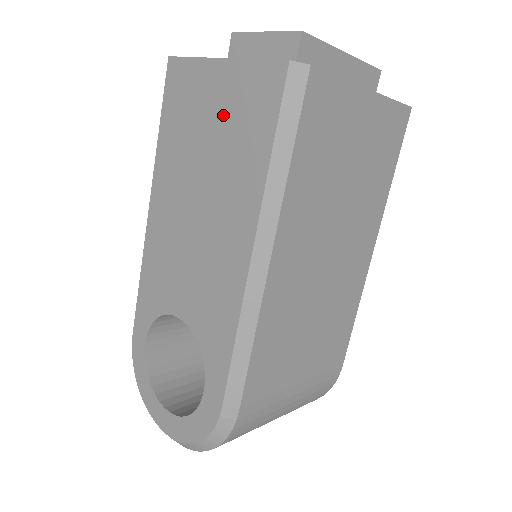
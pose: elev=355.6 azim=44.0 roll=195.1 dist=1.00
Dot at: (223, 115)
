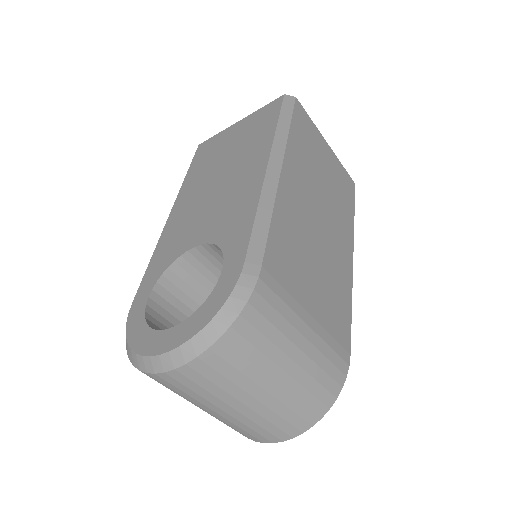
Dot at: (241, 135)
